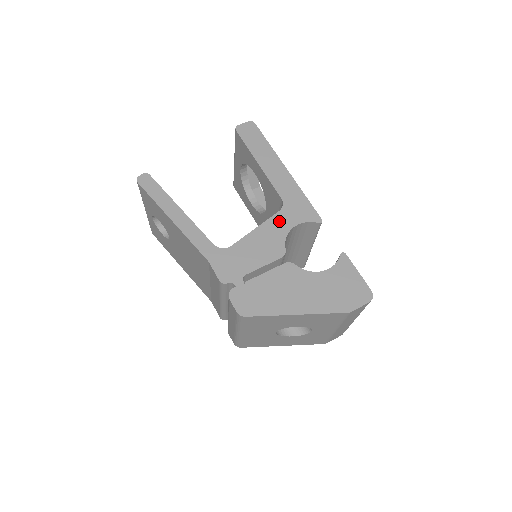
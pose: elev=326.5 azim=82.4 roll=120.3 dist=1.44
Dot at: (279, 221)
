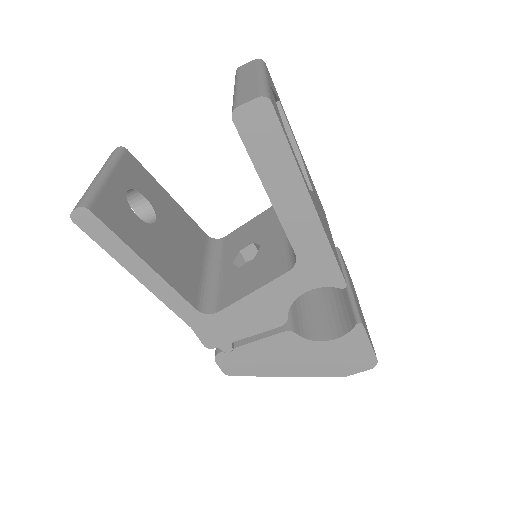
Dot at: (286, 285)
